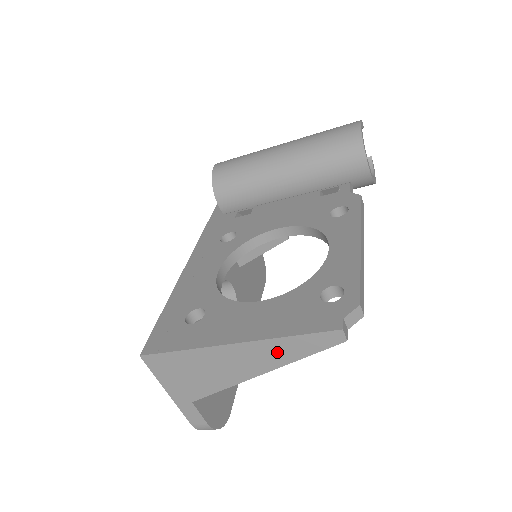
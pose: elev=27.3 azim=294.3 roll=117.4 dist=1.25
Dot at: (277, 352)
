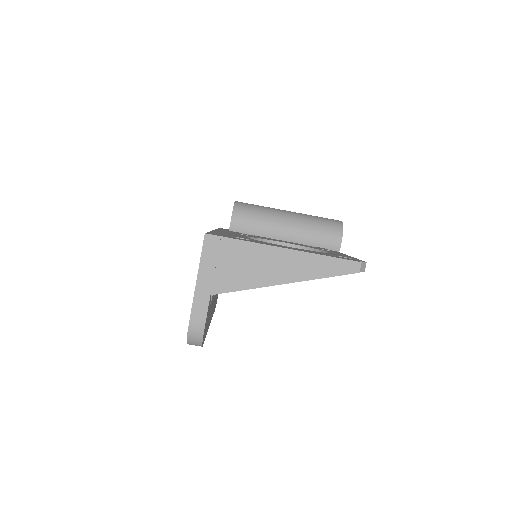
Dot at: (310, 266)
